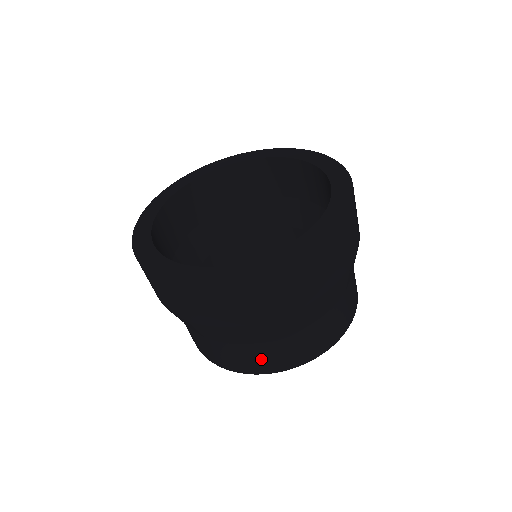
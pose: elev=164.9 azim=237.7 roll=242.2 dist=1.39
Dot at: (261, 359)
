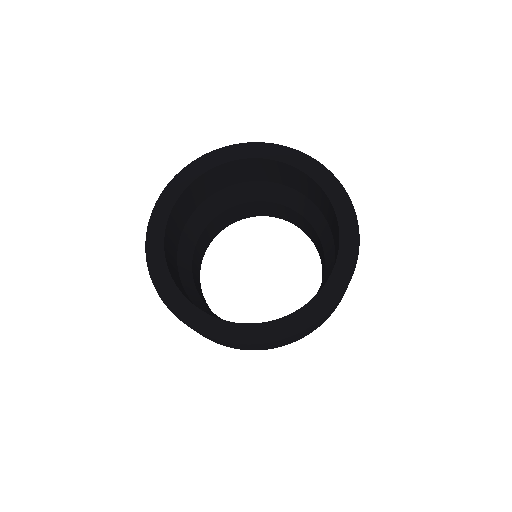
Dot at: occluded
